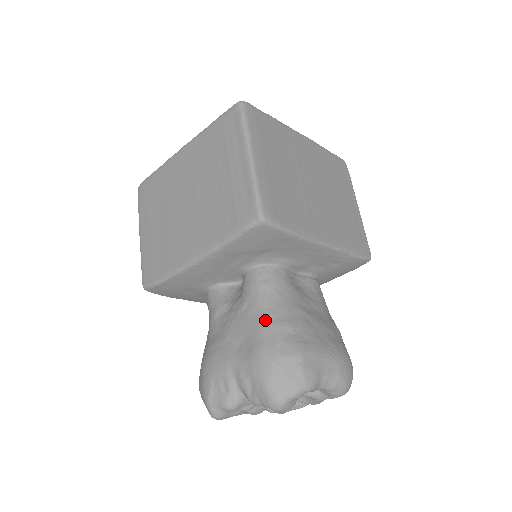
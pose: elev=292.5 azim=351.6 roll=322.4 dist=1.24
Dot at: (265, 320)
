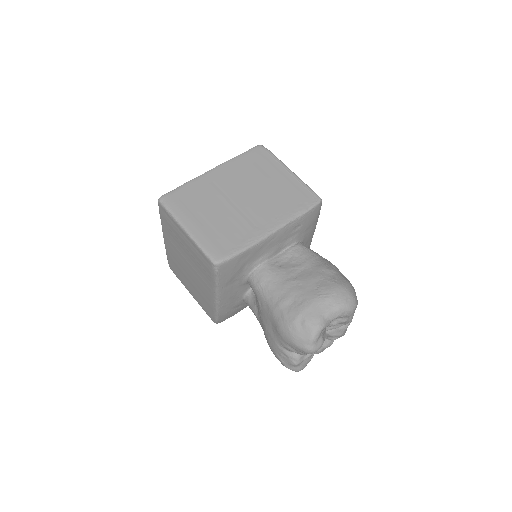
Dot at: (272, 307)
